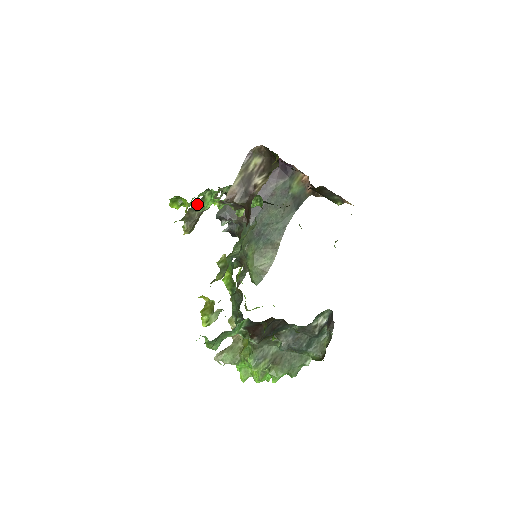
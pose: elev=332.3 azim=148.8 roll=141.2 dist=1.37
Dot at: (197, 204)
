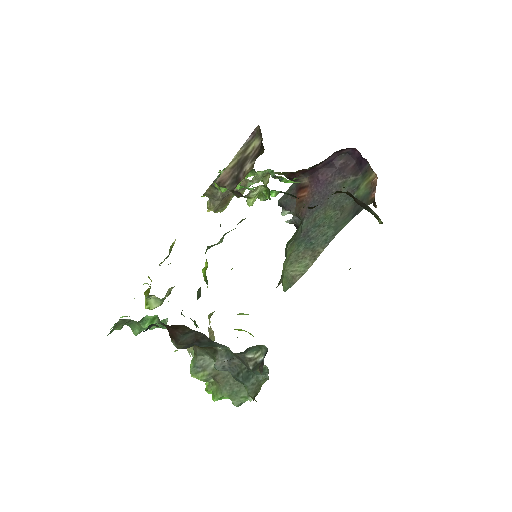
Dot at: occluded
